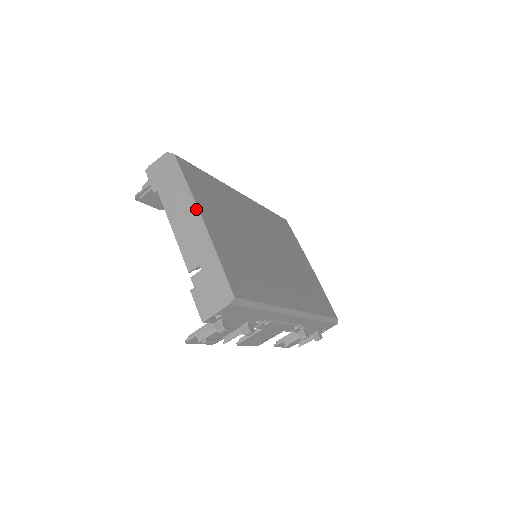
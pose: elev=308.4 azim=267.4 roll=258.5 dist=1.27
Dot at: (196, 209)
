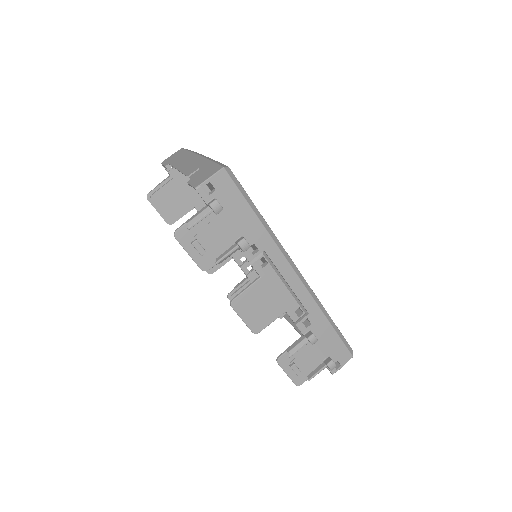
Dot at: (201, 154)
